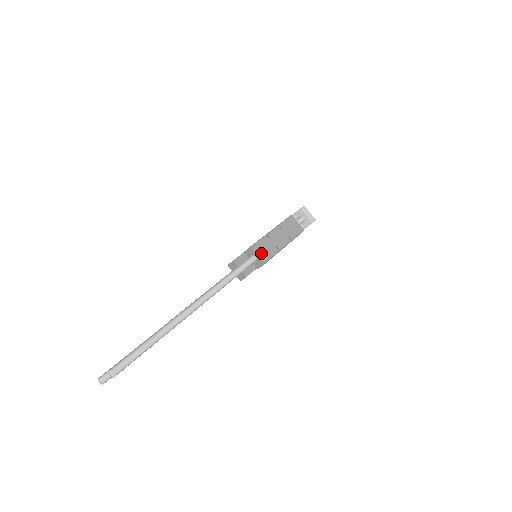
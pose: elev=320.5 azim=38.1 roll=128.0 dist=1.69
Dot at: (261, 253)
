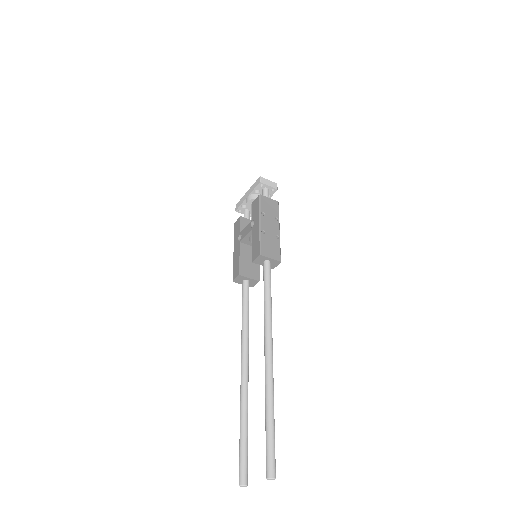
Dot at: (271, 254)
